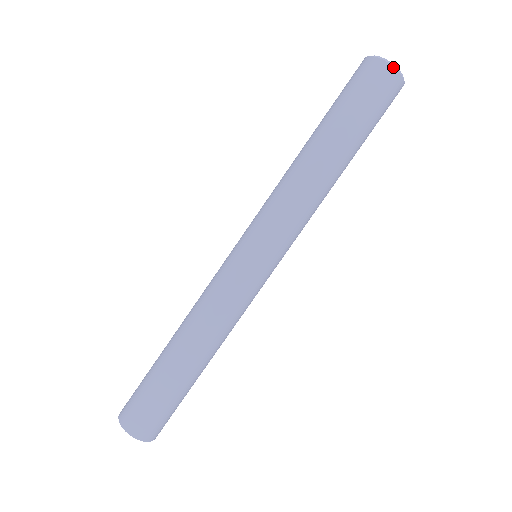
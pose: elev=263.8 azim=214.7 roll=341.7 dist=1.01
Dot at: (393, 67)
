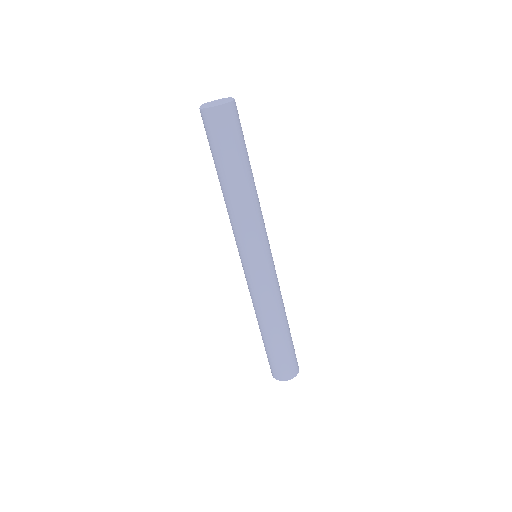
Dot at: (229, 103)
